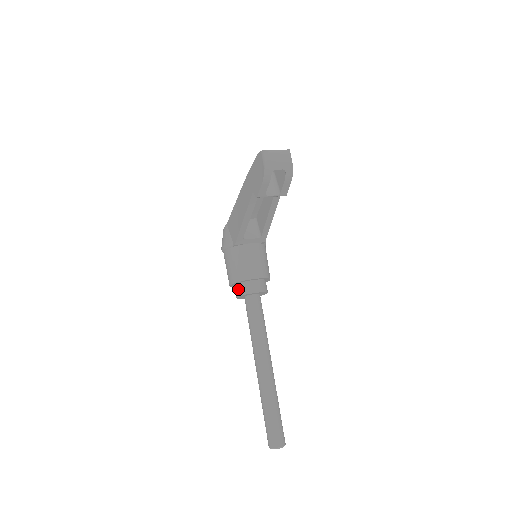
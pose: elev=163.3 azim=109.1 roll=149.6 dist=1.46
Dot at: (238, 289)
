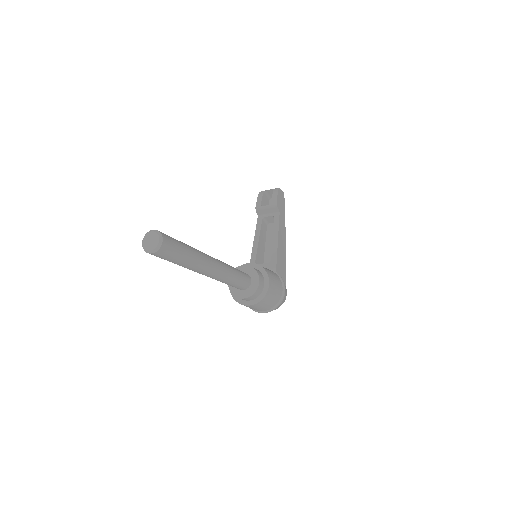
Dot at: occluded
